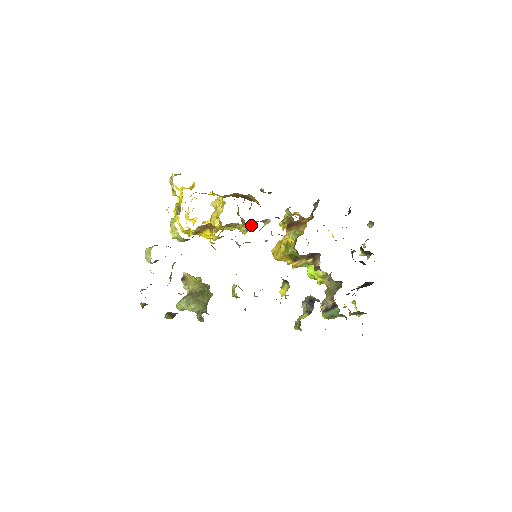
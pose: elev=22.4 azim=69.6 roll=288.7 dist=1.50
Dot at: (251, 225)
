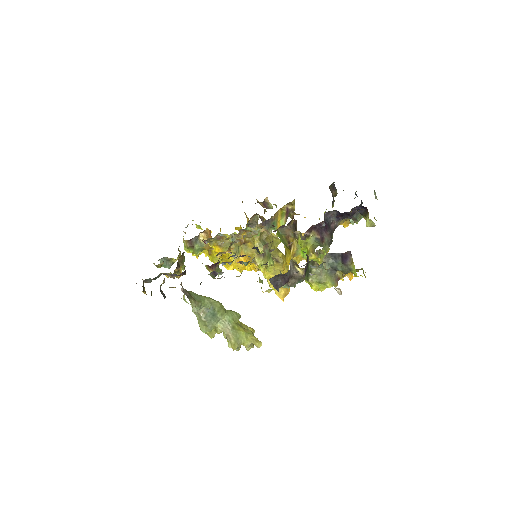
Dot at: (258, 237)
